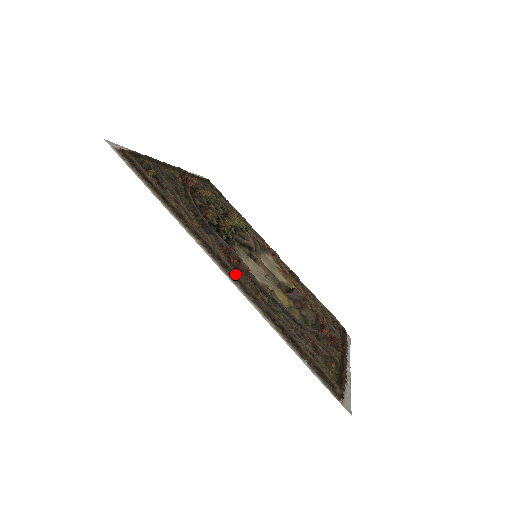
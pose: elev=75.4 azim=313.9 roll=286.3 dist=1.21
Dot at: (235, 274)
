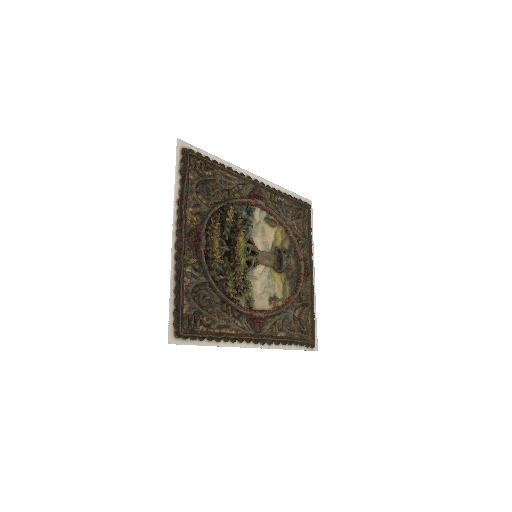
Dot at: (261, 340)
